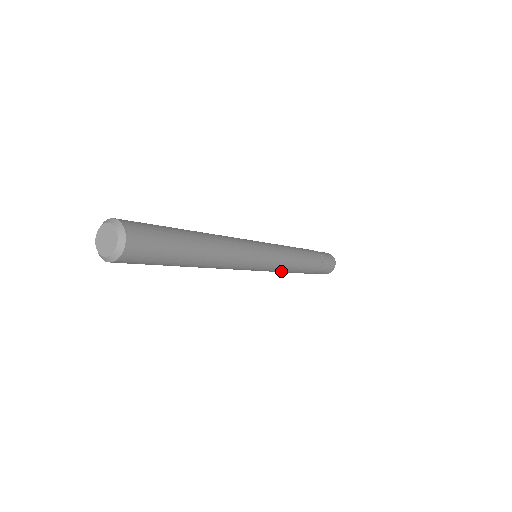
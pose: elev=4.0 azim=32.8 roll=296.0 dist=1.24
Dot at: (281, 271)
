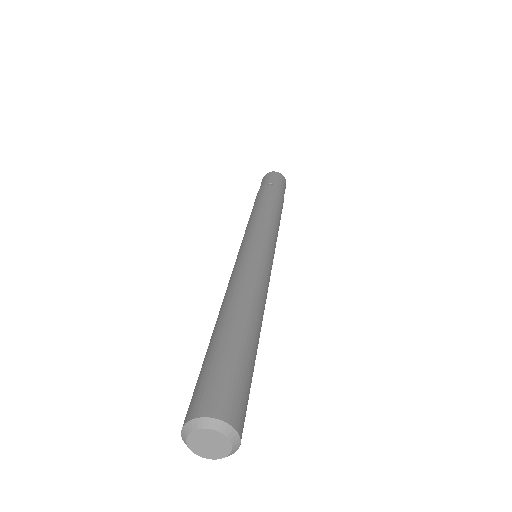
Dot at: occluded
